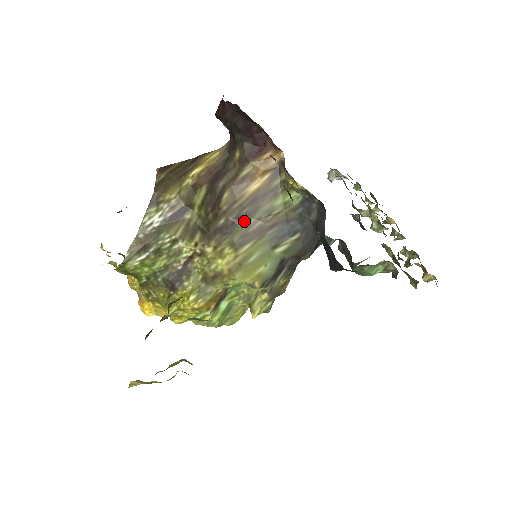
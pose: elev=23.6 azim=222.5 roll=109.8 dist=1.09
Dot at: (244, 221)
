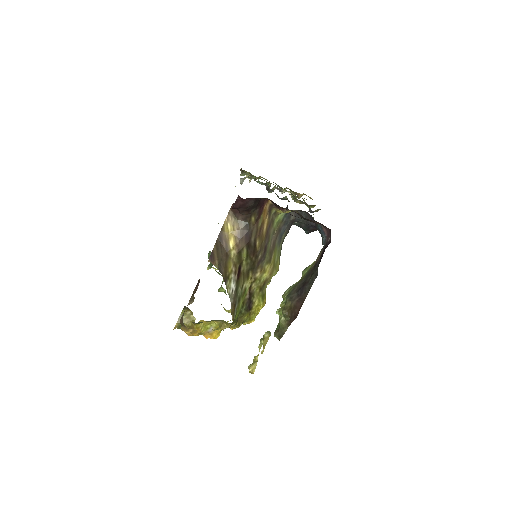
Dot at: (267, 247)
